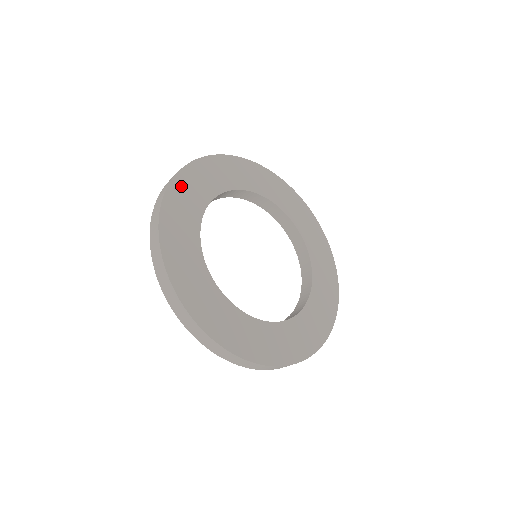
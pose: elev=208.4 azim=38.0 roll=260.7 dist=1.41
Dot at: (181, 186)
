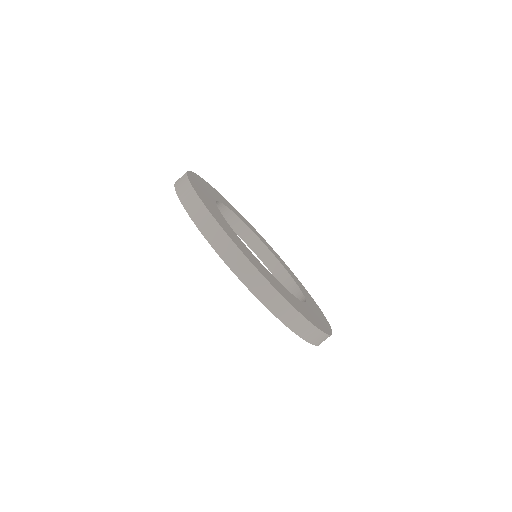
Dot at: (195, 185)
